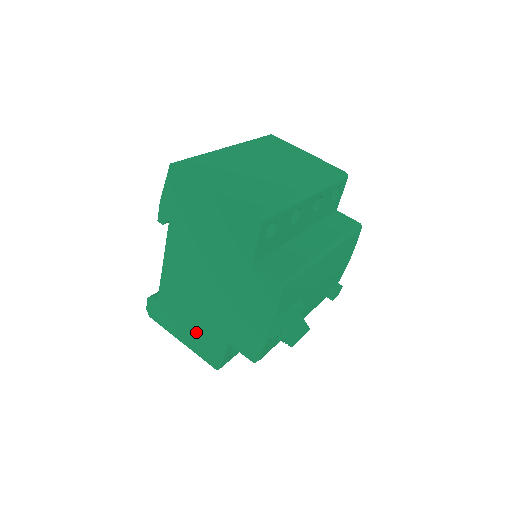
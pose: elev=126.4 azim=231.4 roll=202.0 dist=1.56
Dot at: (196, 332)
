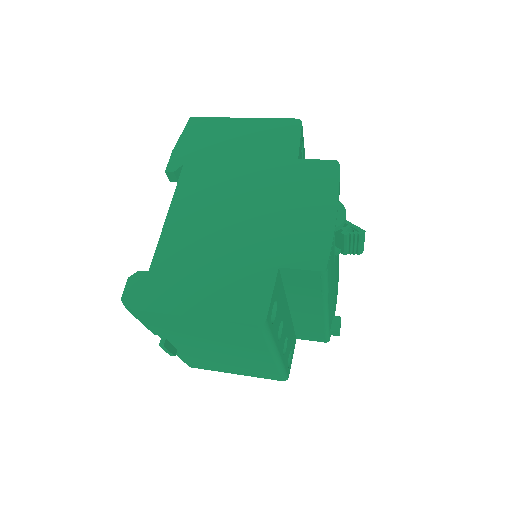
Dot at: (220, 282)
